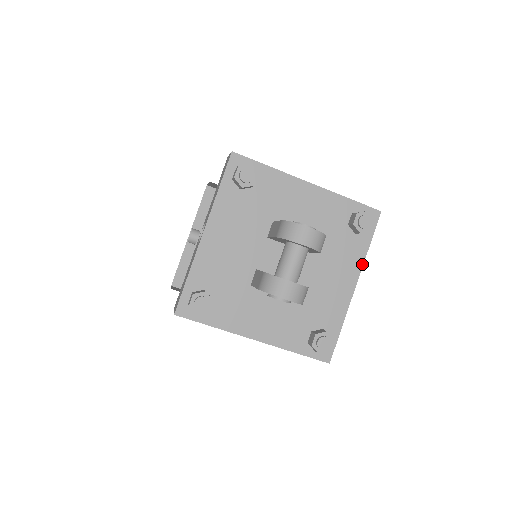
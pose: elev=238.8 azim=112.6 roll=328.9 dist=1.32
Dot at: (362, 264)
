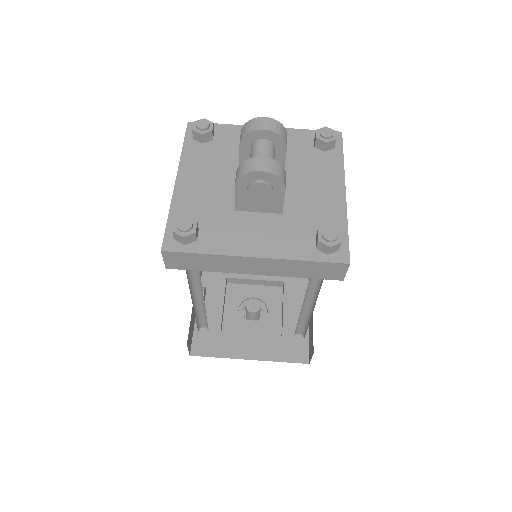
Dot at: (343, 172)
